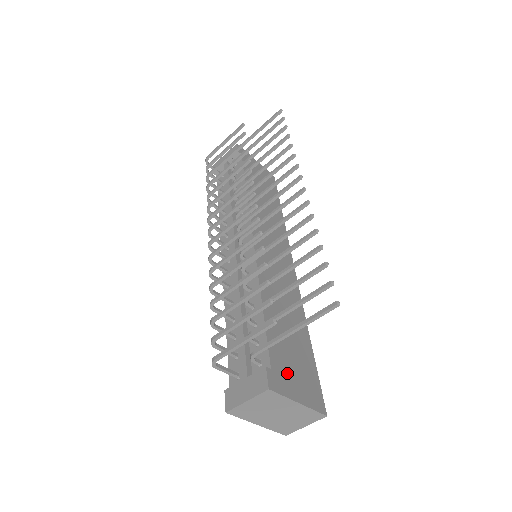
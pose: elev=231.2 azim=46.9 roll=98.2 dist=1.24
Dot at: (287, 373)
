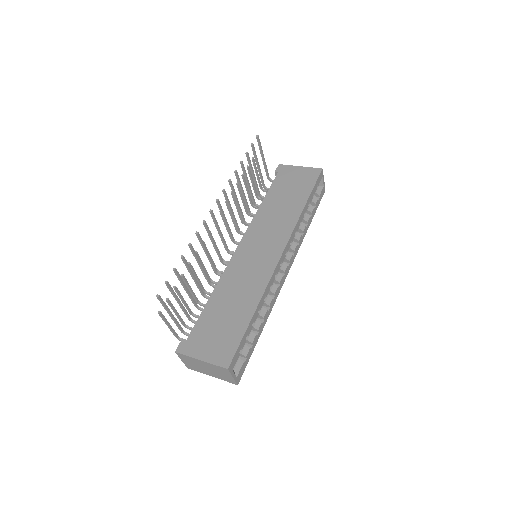
Dot at: (202, 341)
